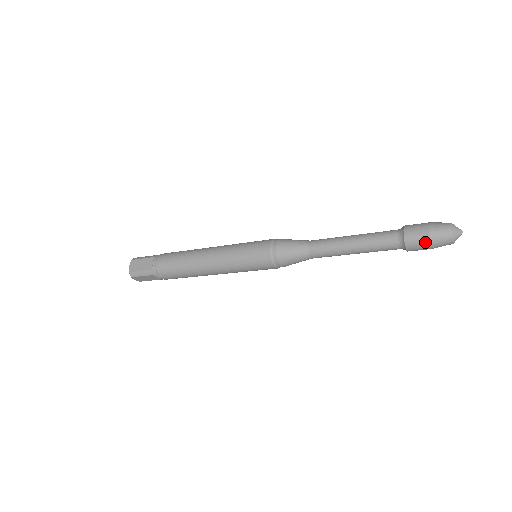
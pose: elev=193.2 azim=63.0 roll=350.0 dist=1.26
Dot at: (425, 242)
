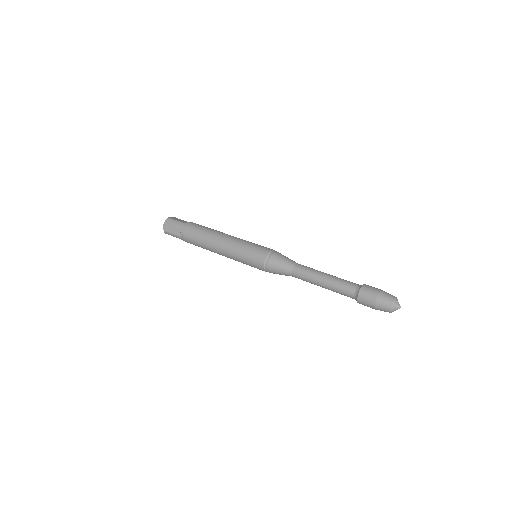
Dot at: (371, 307)
